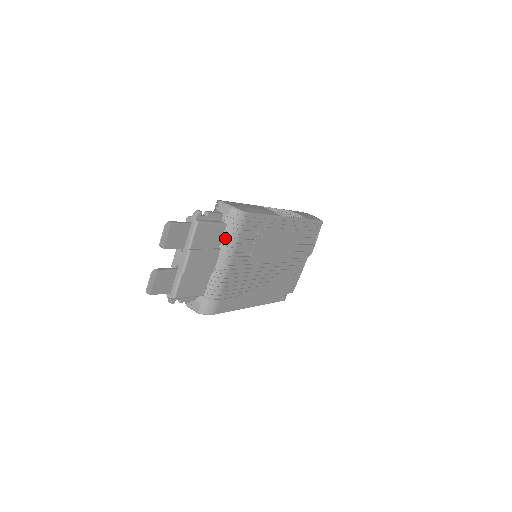
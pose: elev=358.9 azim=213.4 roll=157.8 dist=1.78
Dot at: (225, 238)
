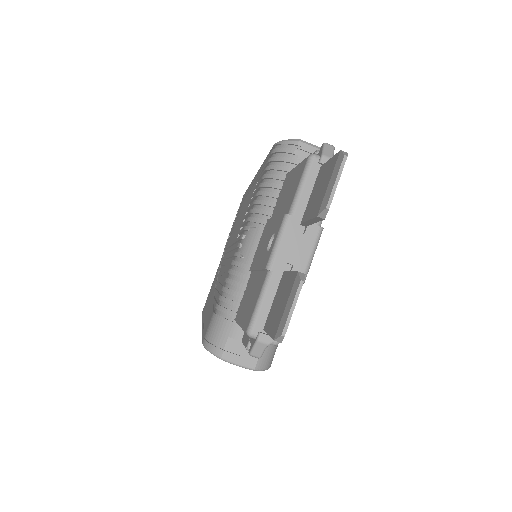
Dot at: occluded
